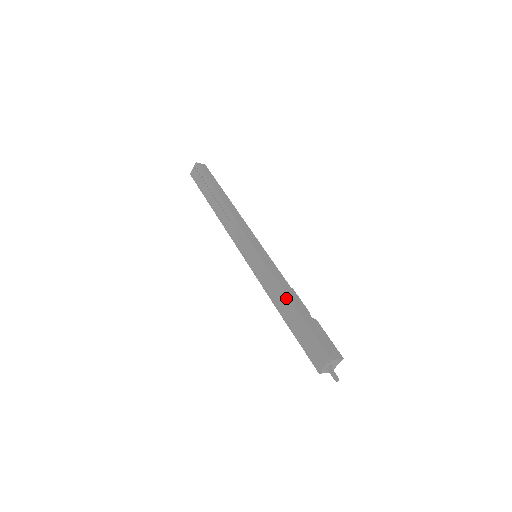
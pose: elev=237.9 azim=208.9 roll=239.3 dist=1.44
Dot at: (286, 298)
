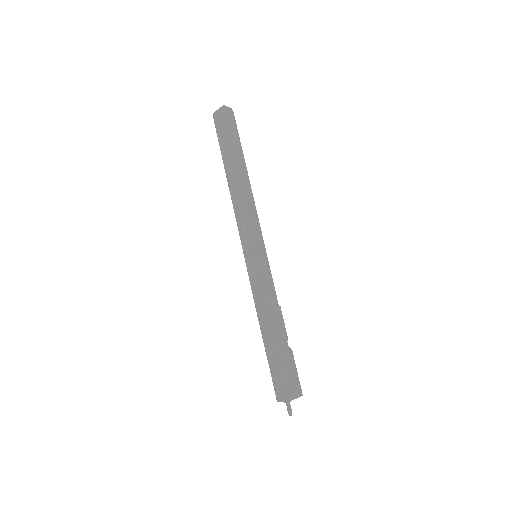
Dot at: (271, 322)
